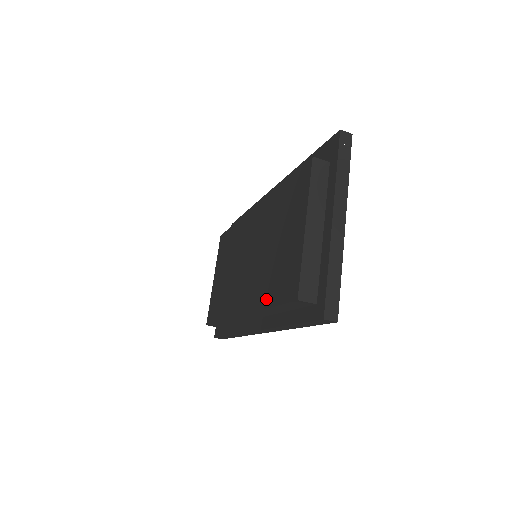
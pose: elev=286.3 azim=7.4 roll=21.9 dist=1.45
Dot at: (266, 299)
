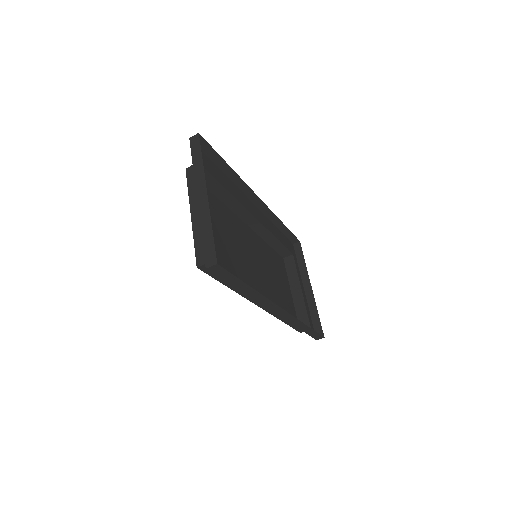
Dot at: occluded
